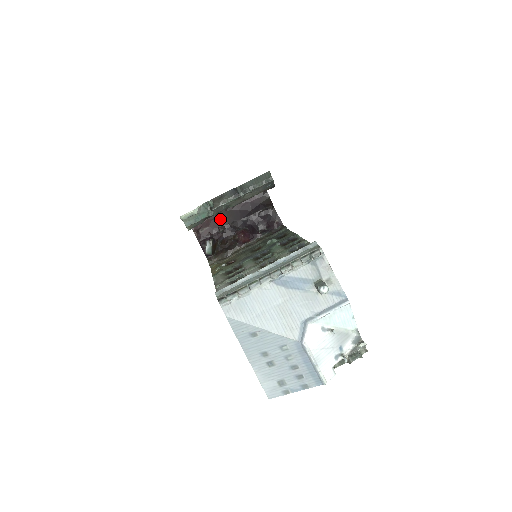
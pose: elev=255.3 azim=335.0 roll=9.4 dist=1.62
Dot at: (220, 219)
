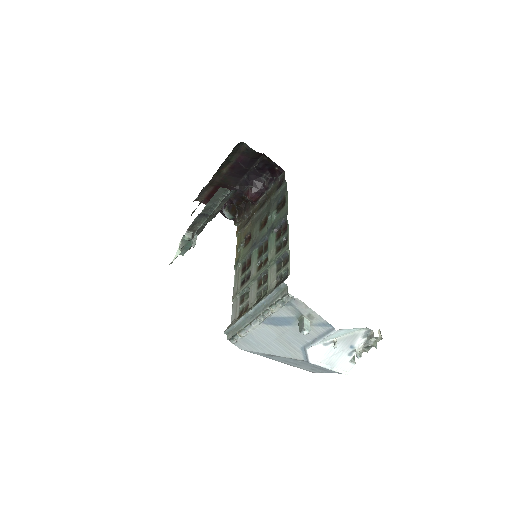
Dot at: (222, 187)
